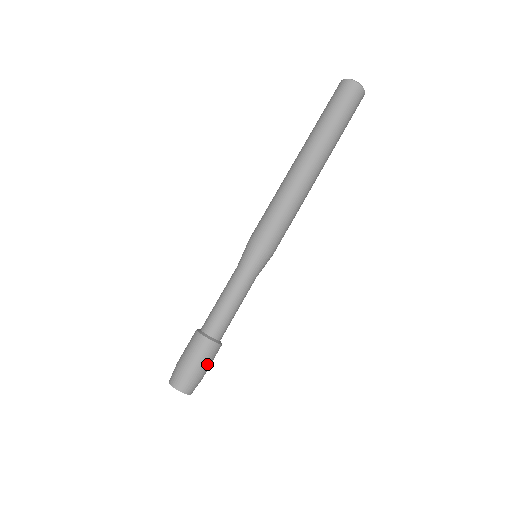
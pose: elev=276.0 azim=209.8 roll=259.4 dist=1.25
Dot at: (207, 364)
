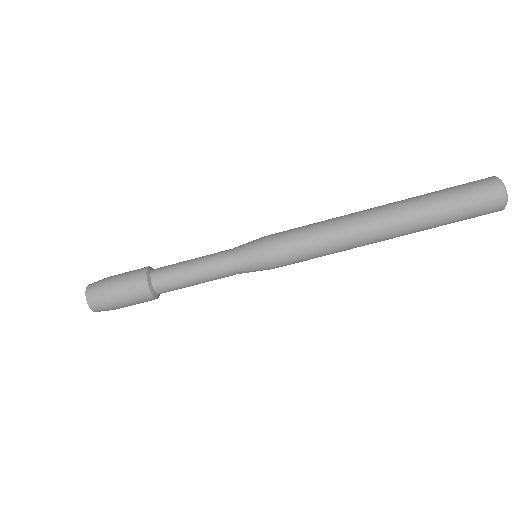
Dot at: (126, 298)
